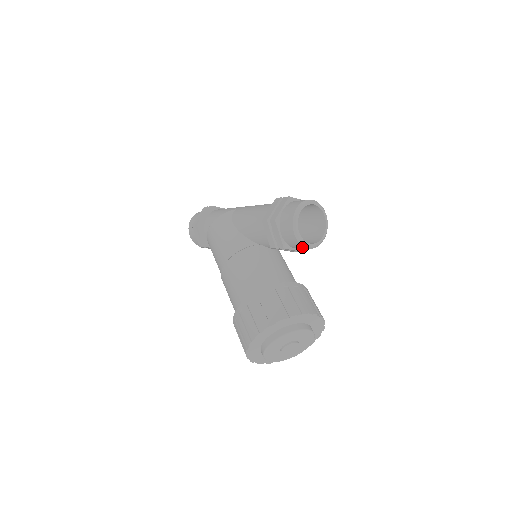
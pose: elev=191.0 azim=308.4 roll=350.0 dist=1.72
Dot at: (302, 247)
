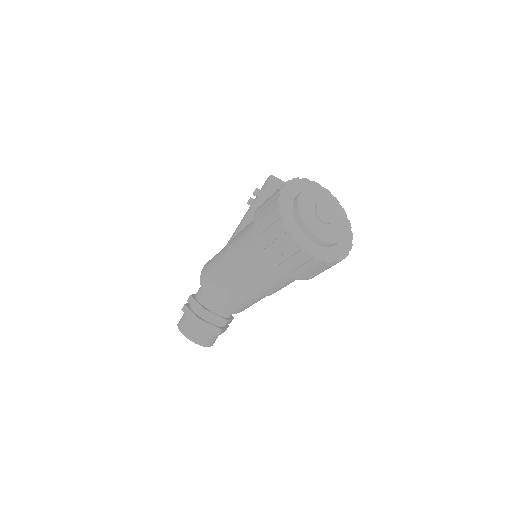
Dot at: occluded
